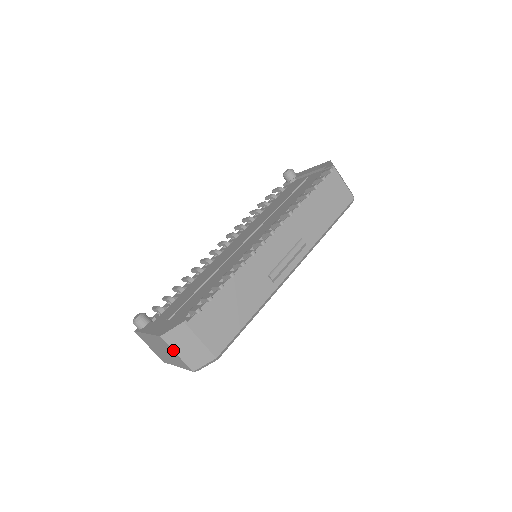
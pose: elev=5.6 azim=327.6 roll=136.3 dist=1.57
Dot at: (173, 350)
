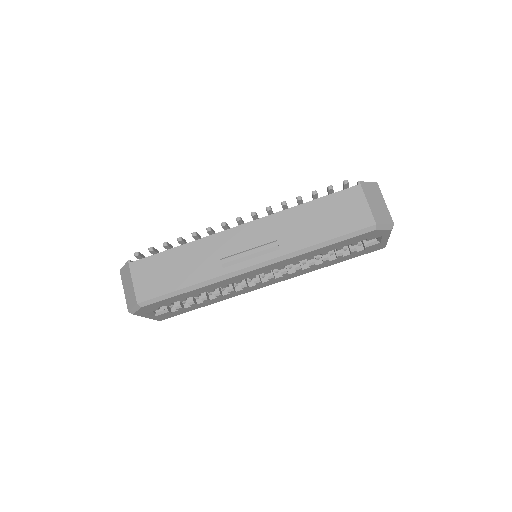
Dot at: (123, 286)
